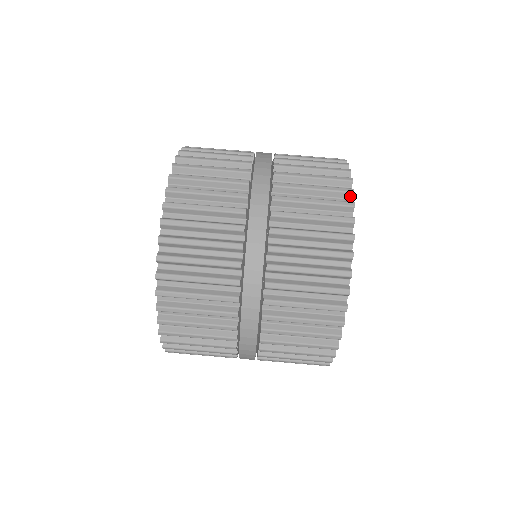
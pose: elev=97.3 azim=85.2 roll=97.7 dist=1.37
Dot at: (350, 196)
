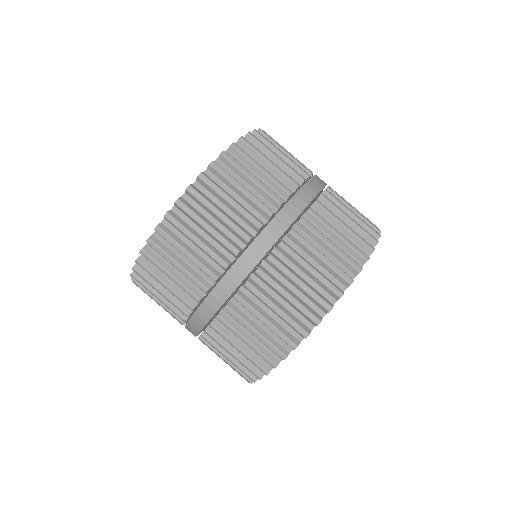
Dot at: (346, 285)
